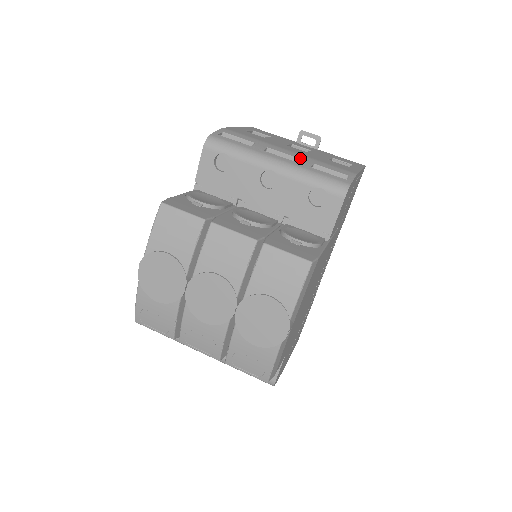
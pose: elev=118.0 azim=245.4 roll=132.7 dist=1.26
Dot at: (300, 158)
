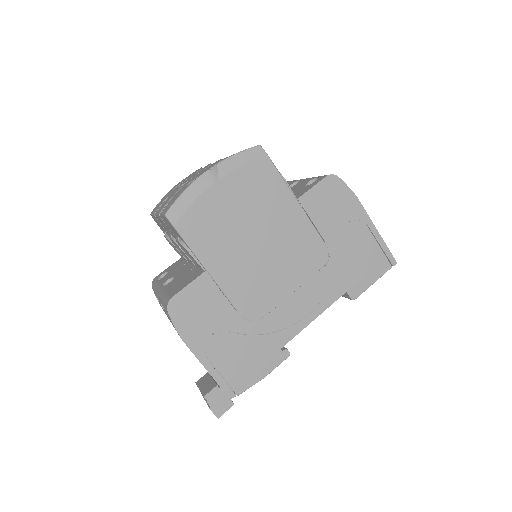
Dot at: occluded
